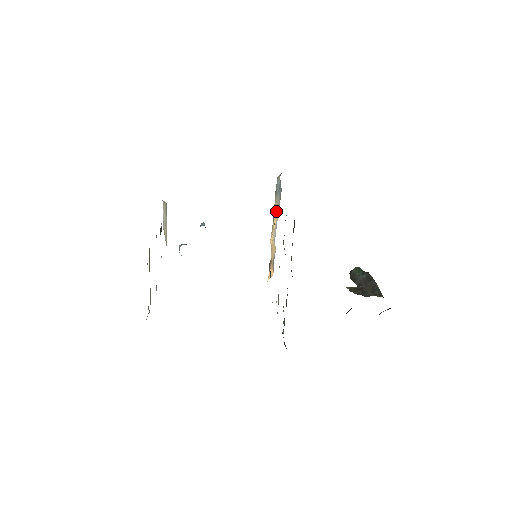
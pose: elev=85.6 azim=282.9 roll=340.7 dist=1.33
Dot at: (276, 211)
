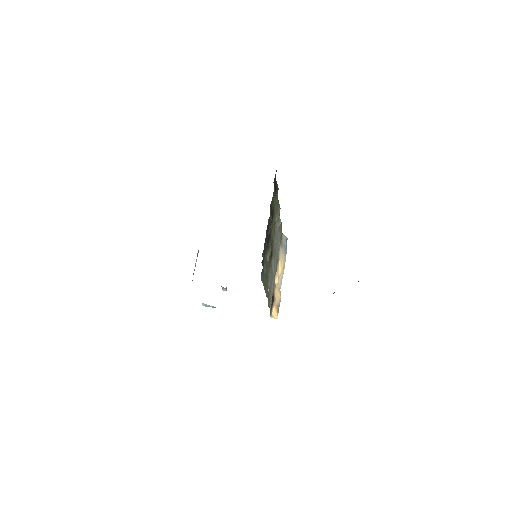
Dot at: (282, 262)
